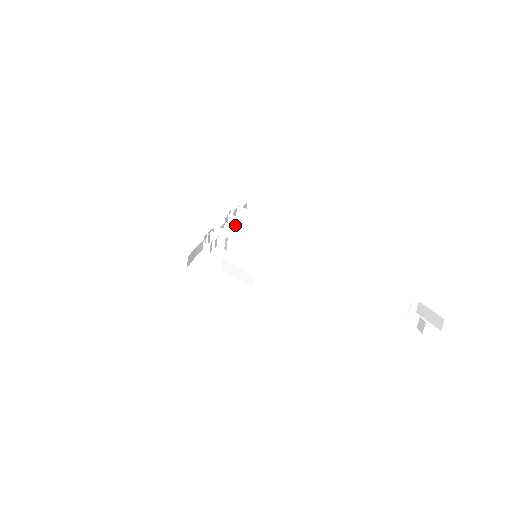
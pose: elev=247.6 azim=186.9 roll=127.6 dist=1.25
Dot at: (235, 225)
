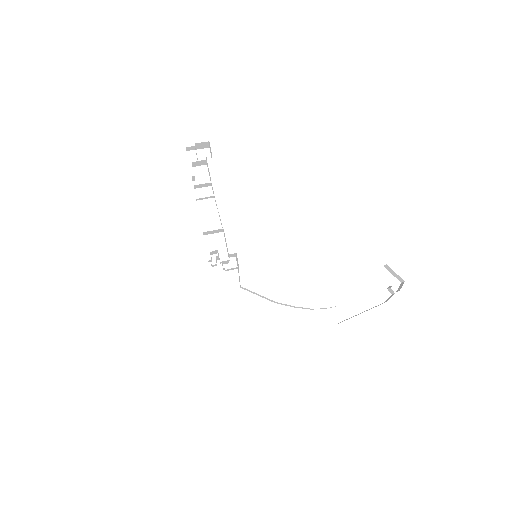
Dot at: (207, 197)
